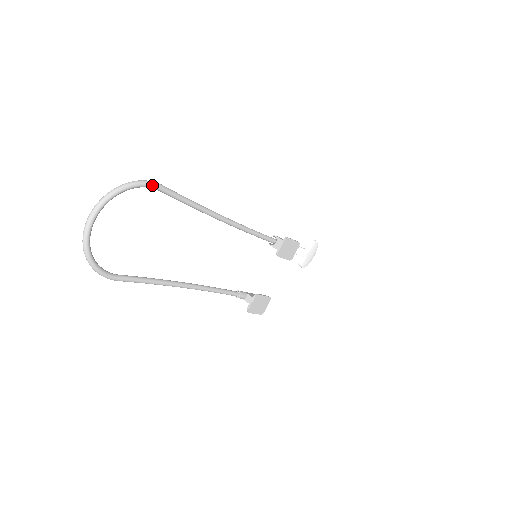
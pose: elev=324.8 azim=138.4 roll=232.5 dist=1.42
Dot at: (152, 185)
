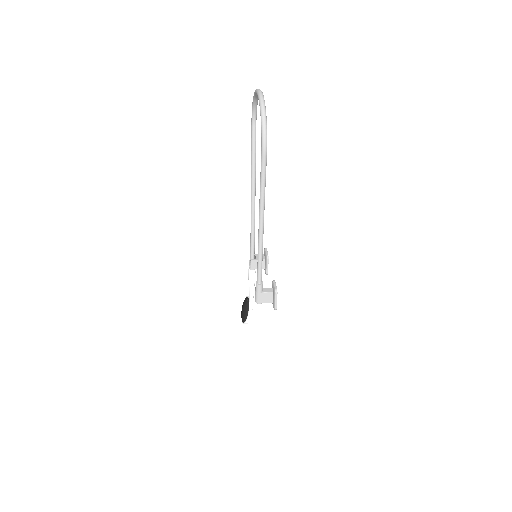
Dot at: (256, 116)
